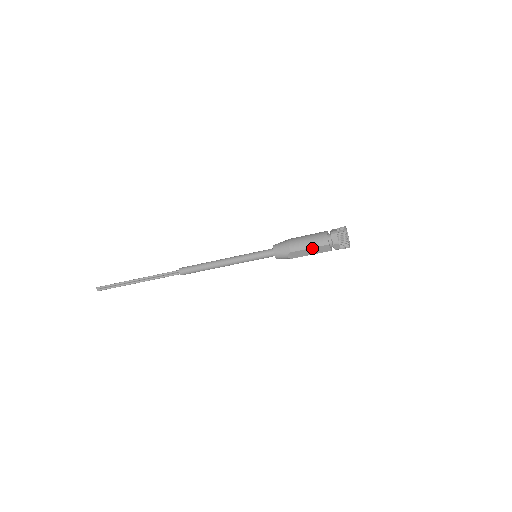
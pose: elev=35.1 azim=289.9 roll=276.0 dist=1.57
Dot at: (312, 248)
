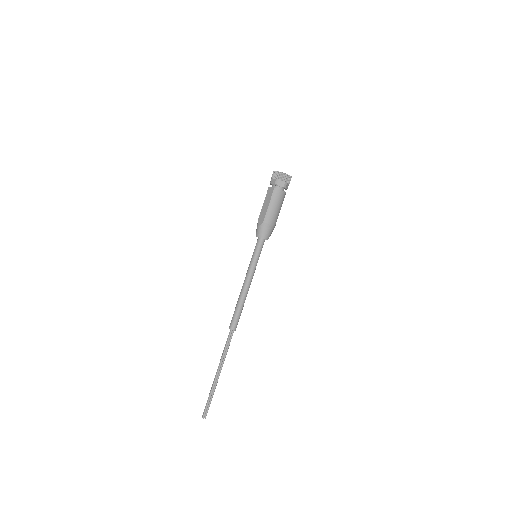
Dot at: (264, 202)
